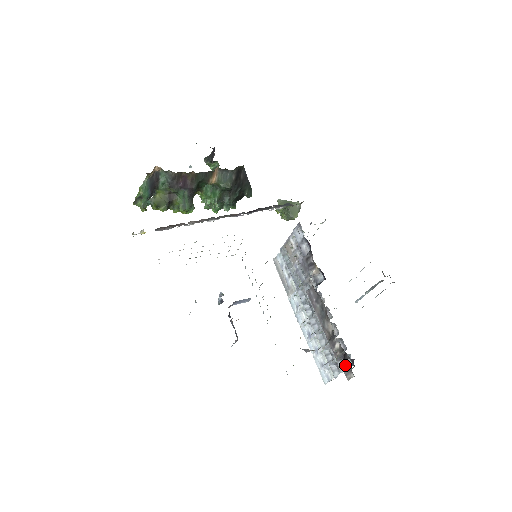
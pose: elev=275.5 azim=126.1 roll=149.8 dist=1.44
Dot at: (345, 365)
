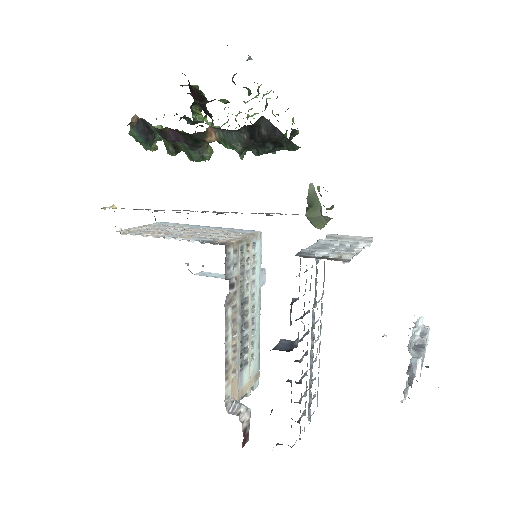
Dot at: occluded
